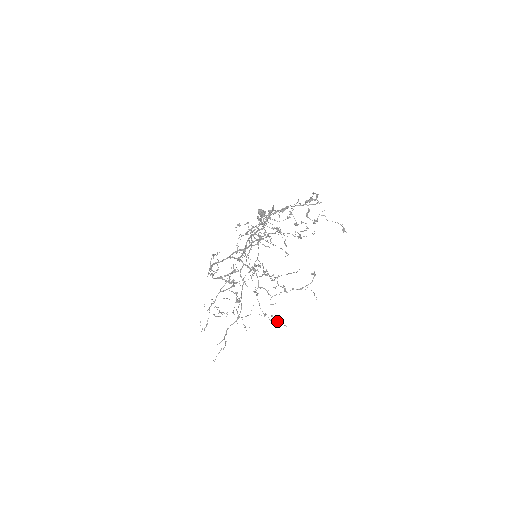
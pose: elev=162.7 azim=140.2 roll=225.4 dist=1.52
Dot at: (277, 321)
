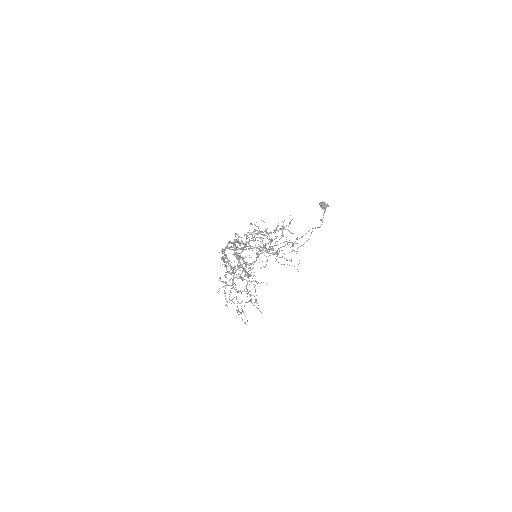
Dot at: (244, 314)
